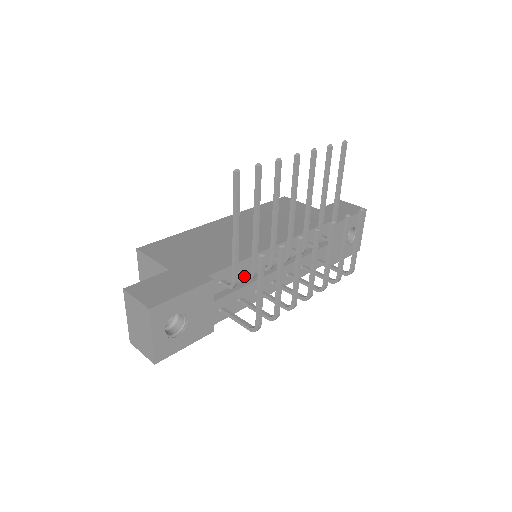
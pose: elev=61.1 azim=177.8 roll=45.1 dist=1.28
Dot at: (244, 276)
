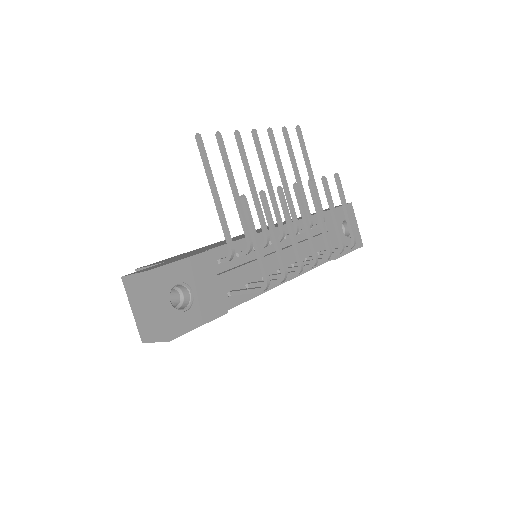
Dot at: (243, 254)
